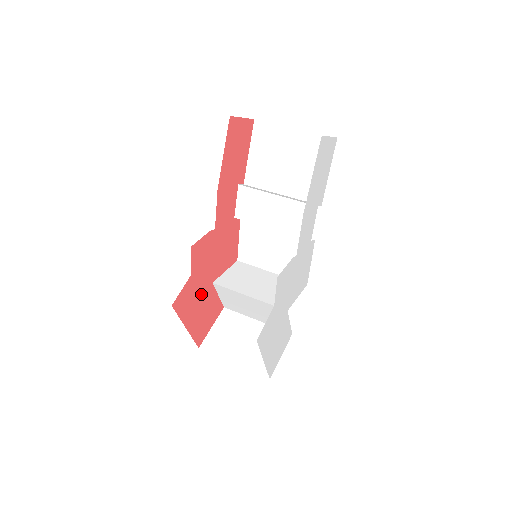
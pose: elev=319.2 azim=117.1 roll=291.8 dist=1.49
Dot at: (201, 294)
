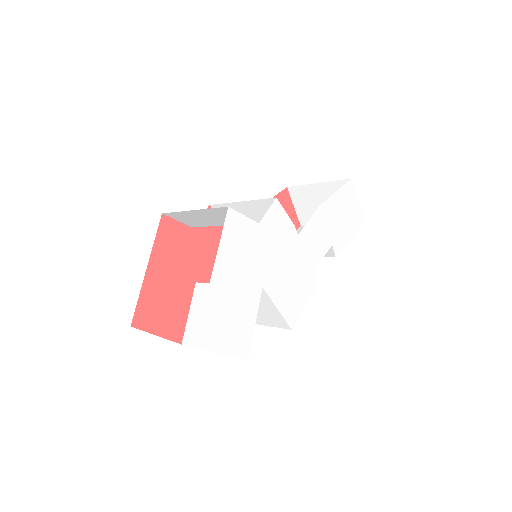
Dot at: (182, 268)
